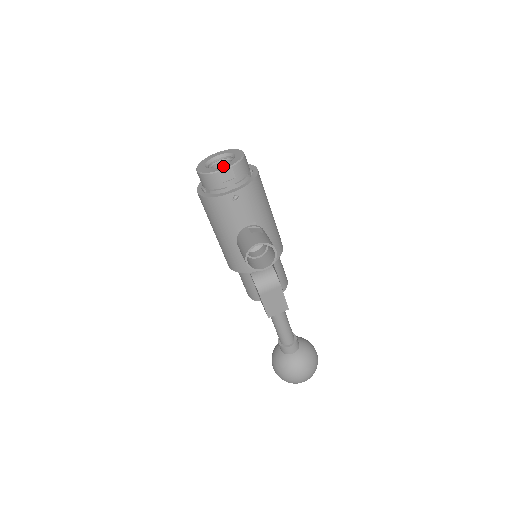
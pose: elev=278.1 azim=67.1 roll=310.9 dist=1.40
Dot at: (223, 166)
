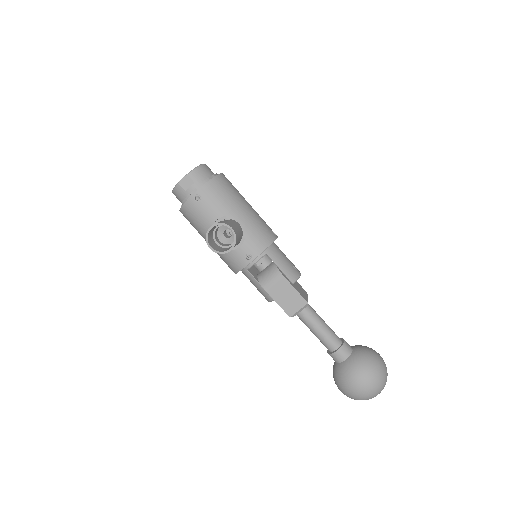
Dot at: (183, 178)
